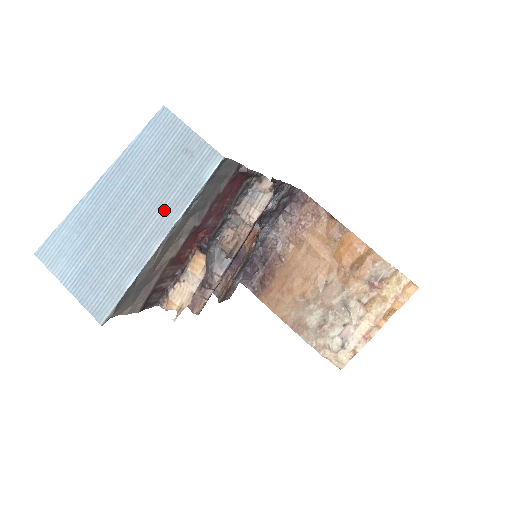
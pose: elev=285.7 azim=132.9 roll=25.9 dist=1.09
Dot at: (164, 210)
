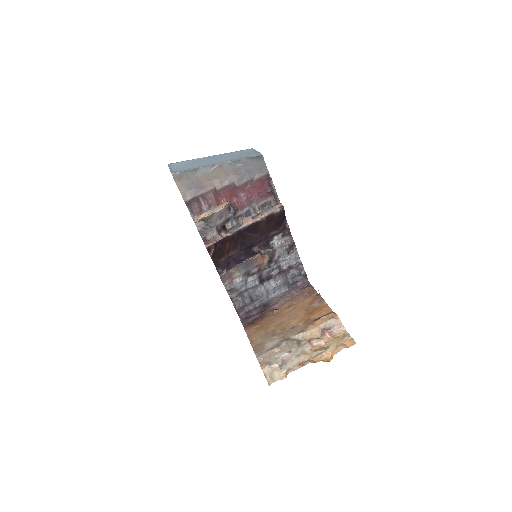
Dot at: (227, 160)
